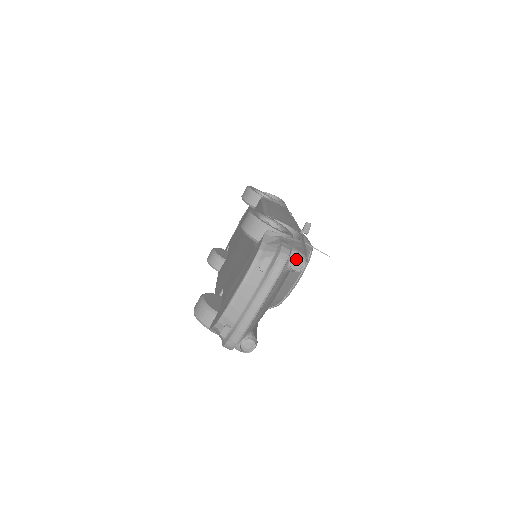
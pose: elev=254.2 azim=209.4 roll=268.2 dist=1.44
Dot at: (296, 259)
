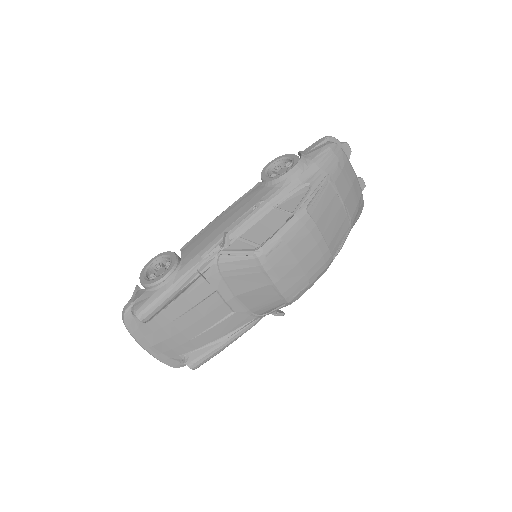
Dot at: occluded
